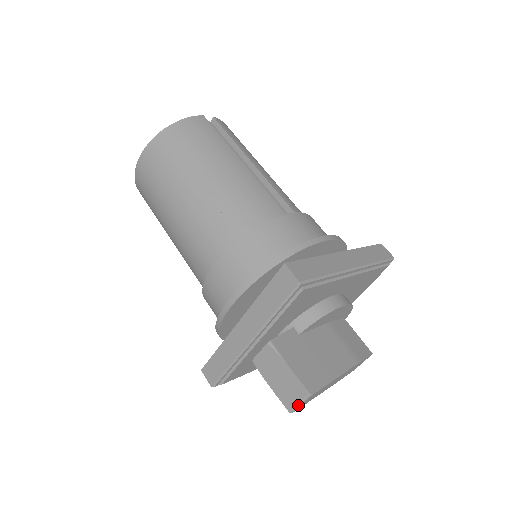
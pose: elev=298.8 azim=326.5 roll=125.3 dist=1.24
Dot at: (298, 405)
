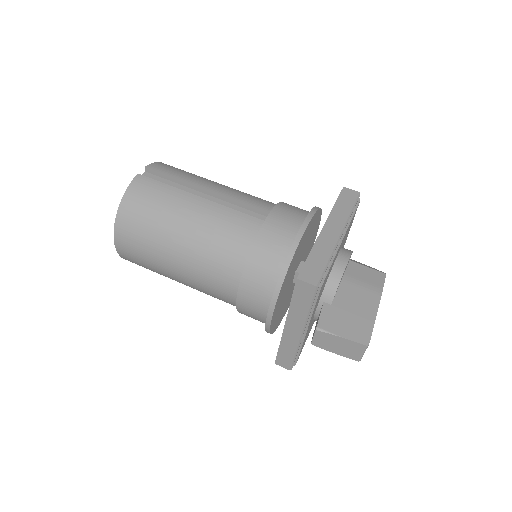
Dot at: (362, 355)
